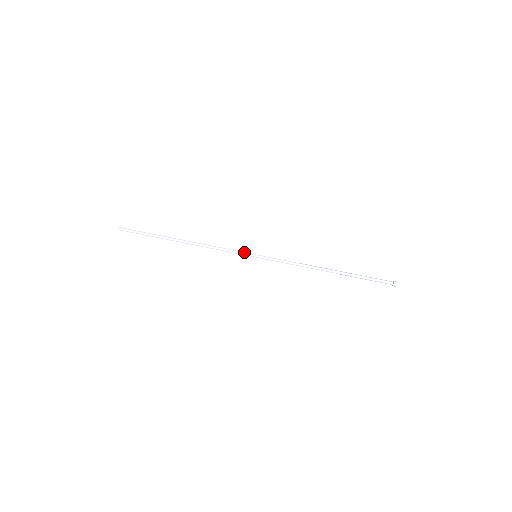
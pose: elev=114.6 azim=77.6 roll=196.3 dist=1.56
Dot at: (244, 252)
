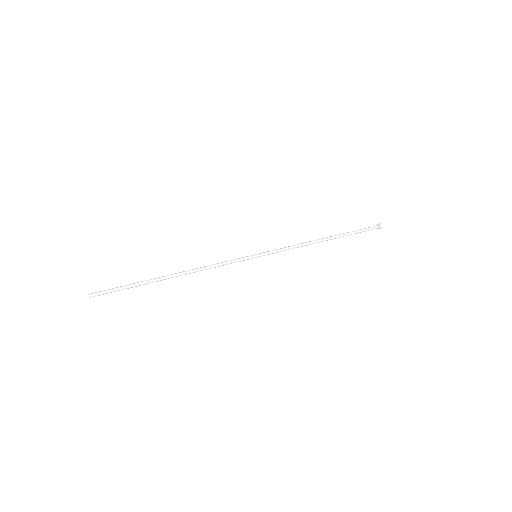
Dot at: (243, 257)
